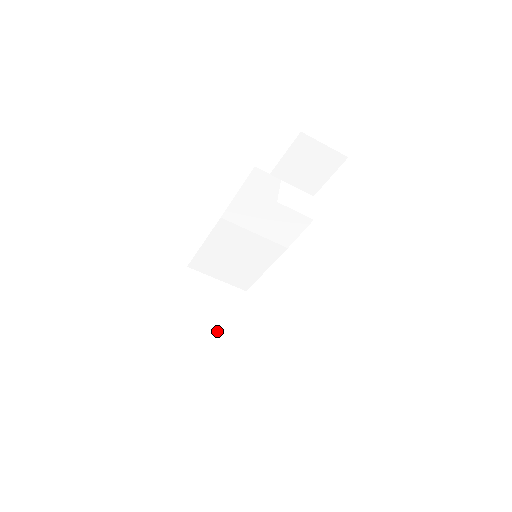
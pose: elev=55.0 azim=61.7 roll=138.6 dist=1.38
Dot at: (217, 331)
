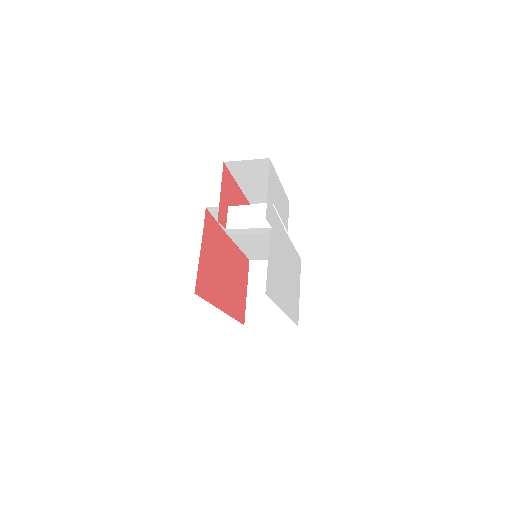
Dot at: occluded
